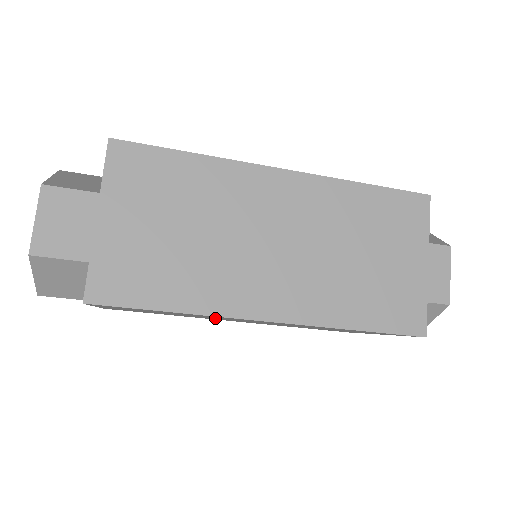
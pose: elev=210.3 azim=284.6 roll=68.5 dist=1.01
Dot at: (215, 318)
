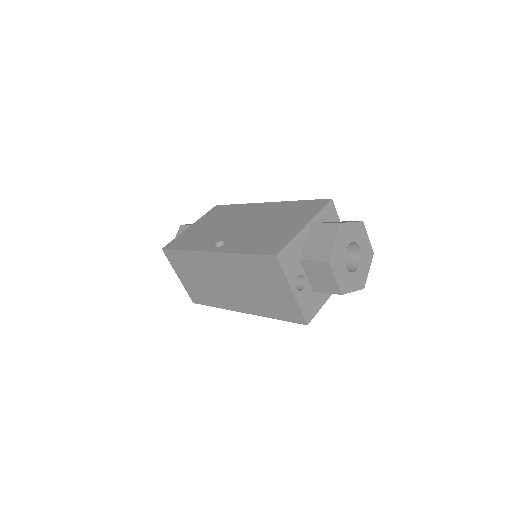
Dot at: occluded
